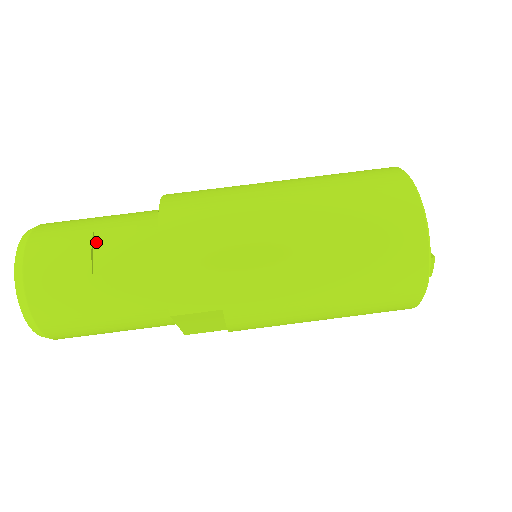
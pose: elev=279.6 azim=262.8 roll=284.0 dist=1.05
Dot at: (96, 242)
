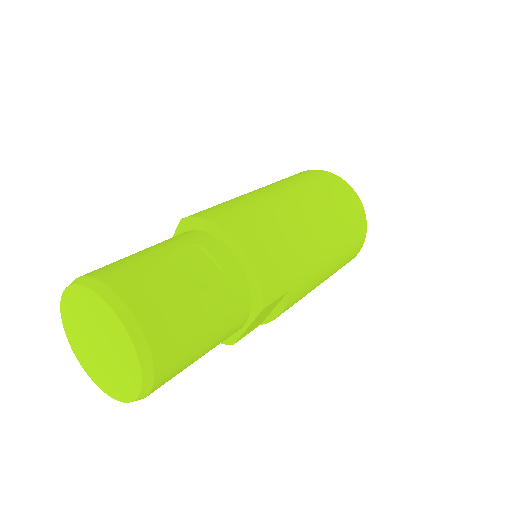
Dot at: (175, 267)
